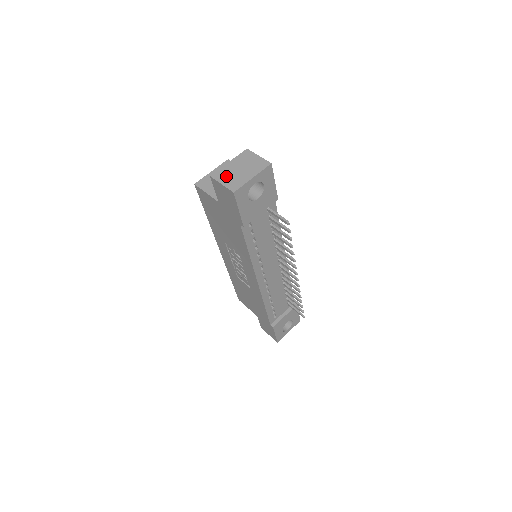
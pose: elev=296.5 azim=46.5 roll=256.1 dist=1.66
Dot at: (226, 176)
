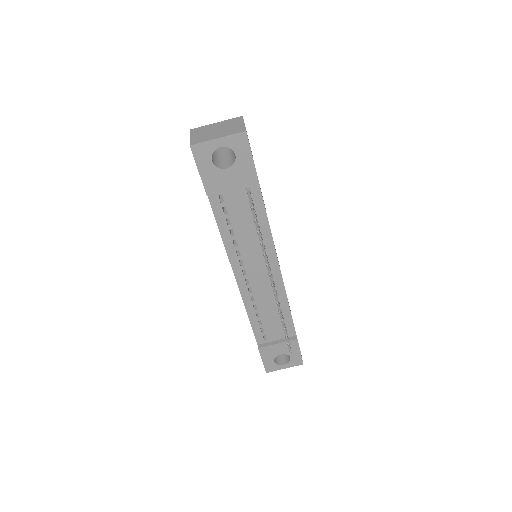
Dot at: (201, 132)
